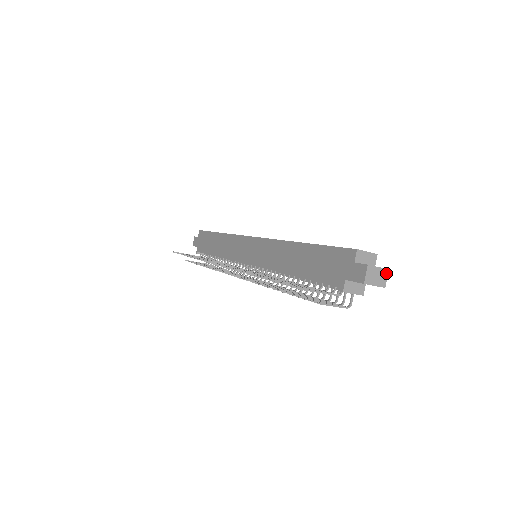
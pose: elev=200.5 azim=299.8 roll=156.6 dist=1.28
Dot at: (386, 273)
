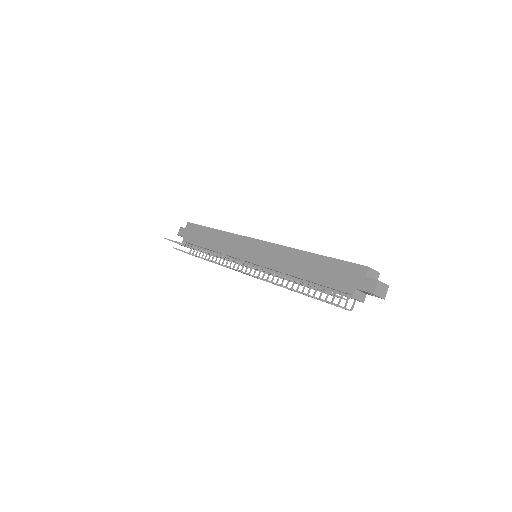
Dot at: (387, 288)
